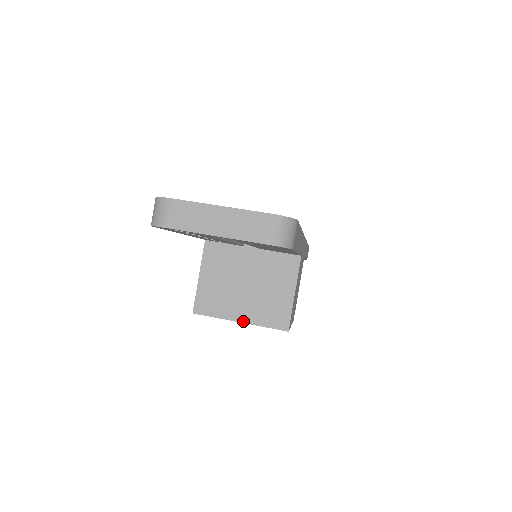
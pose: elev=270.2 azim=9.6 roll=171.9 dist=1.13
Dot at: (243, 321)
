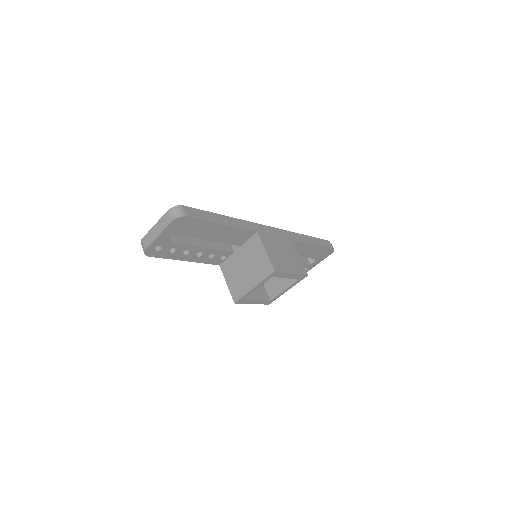
Dot at: (255, 286)
